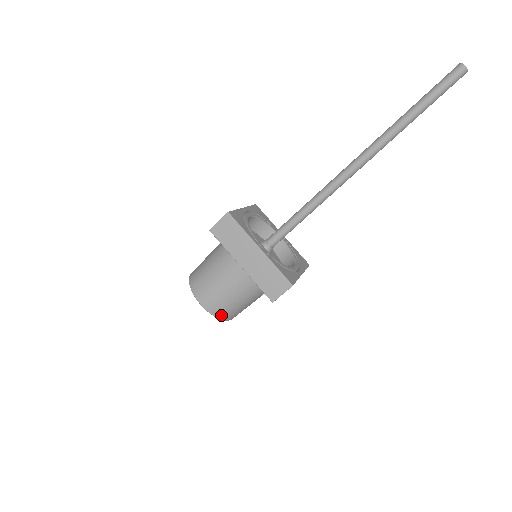
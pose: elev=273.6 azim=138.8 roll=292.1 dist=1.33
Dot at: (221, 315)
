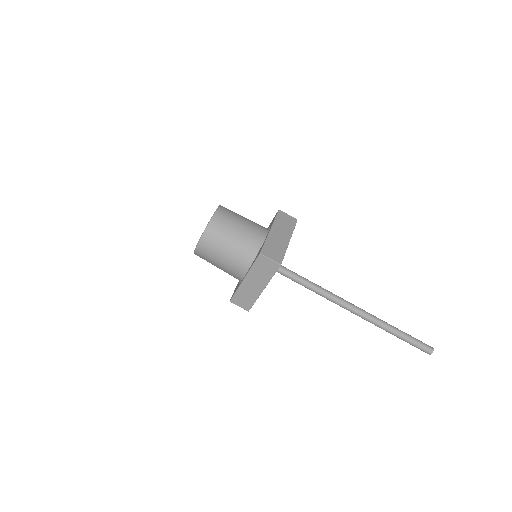
Dot at: (212, 228)
